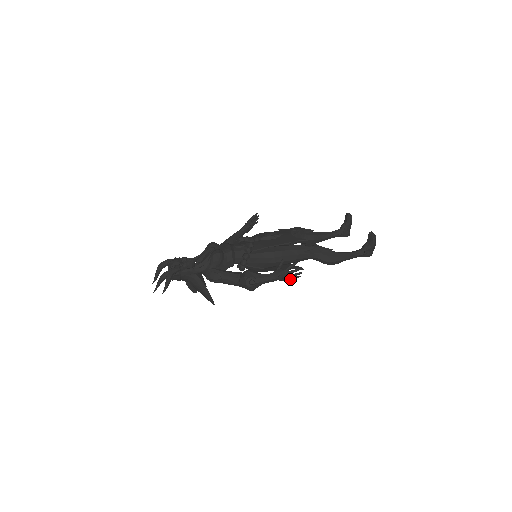
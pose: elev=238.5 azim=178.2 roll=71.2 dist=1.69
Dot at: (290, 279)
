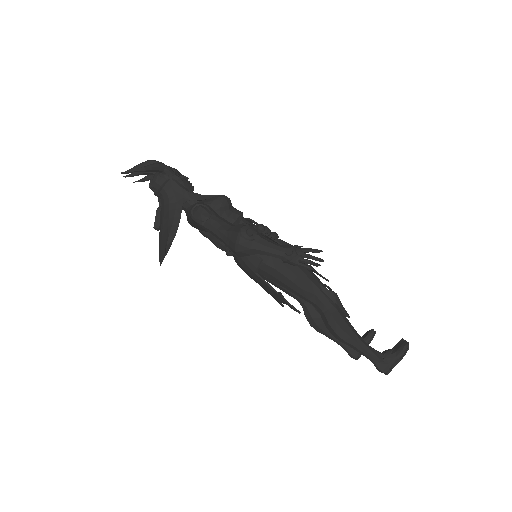
Dot at: (299, 264)
